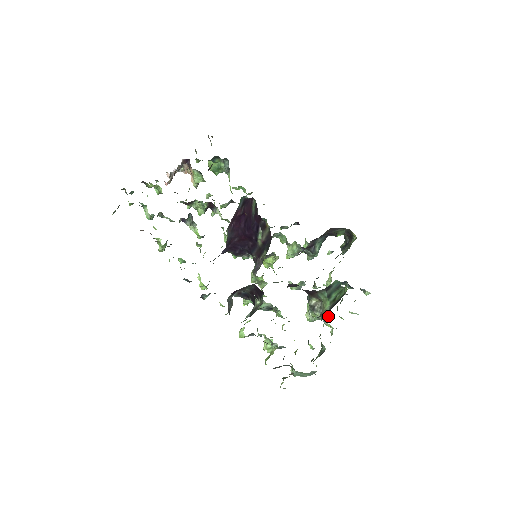
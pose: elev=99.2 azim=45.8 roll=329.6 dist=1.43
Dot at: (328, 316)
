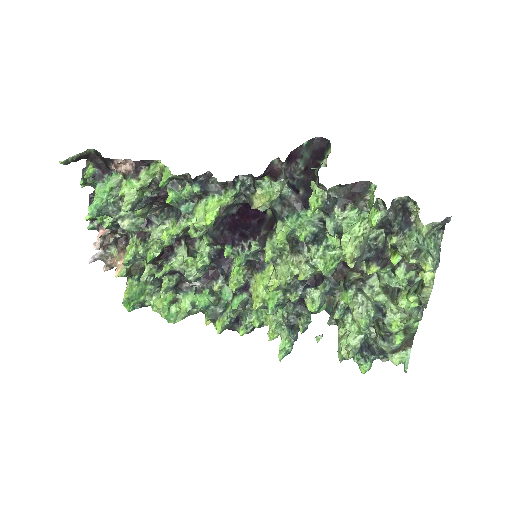
Dot at: (381, 324)
